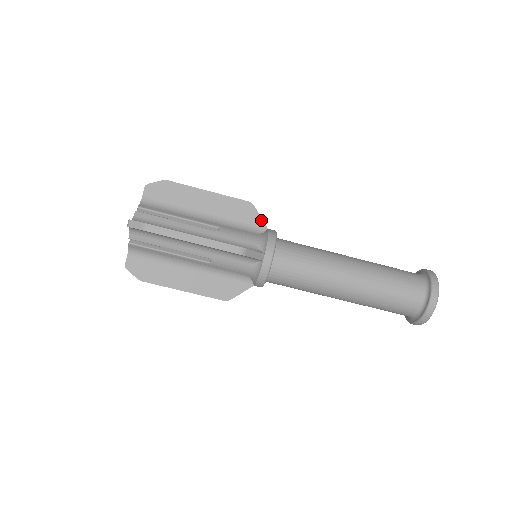
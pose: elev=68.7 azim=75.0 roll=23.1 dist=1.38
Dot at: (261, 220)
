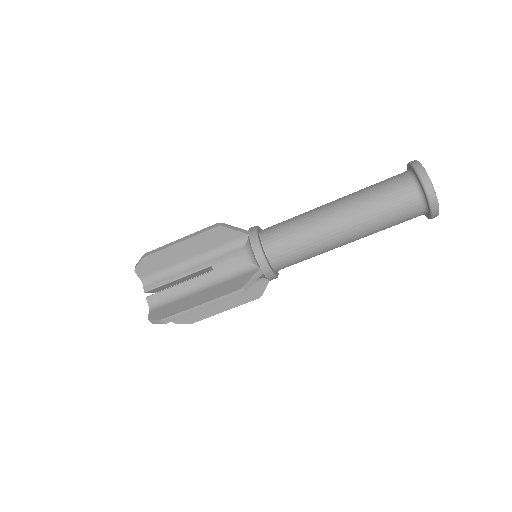
Dot at: (238, 232)
